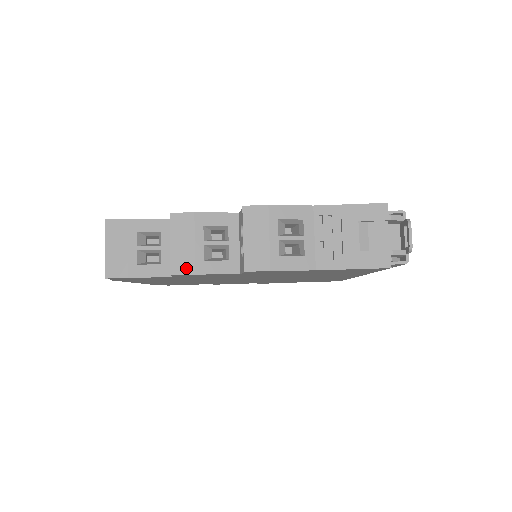
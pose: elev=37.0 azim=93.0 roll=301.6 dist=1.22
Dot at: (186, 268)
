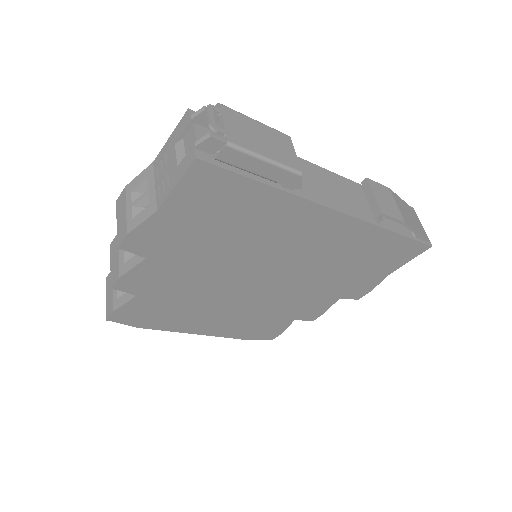
Dot at: (116, 277)
